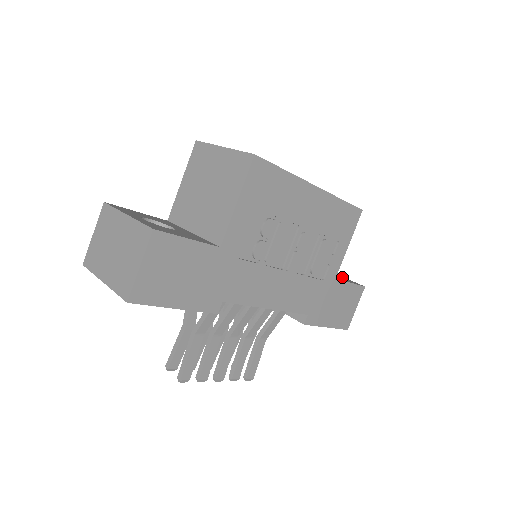
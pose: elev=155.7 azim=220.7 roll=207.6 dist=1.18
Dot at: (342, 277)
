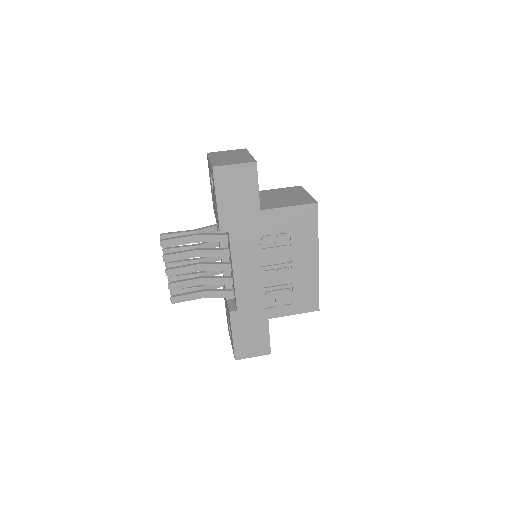
Dot at: occluded
